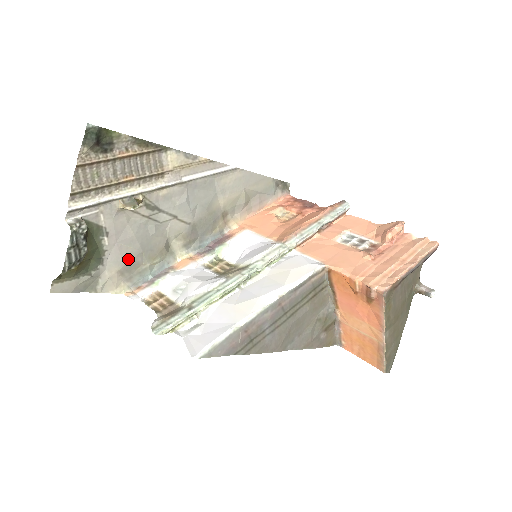
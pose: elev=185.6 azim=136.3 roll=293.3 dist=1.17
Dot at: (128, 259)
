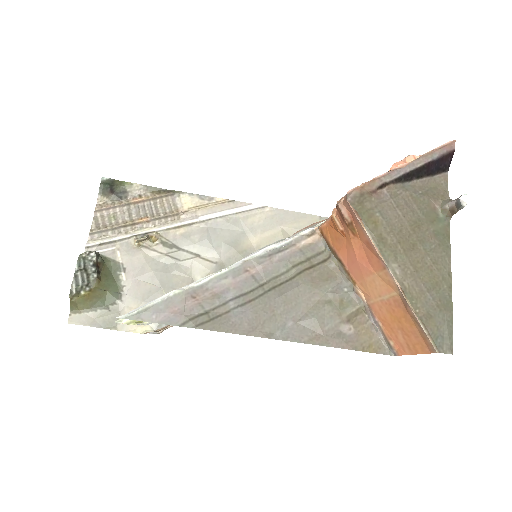
Dot at: (147, 296)
